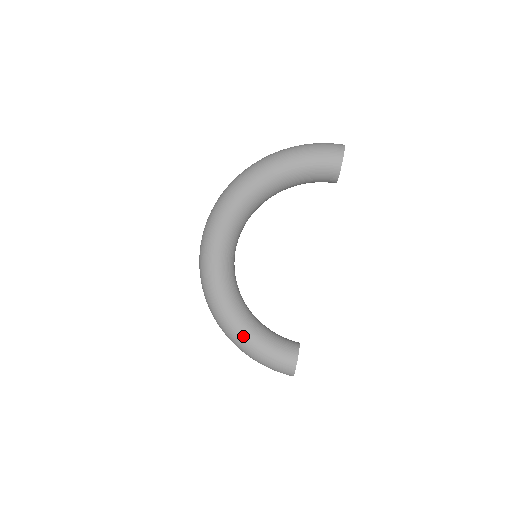
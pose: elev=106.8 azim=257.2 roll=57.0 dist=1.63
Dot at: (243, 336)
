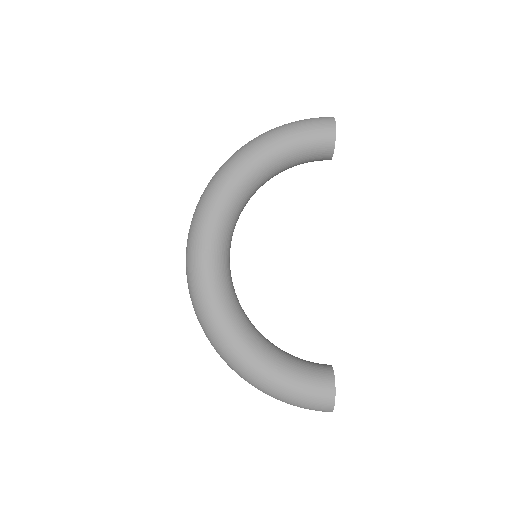
Dot at: (257, 359)
